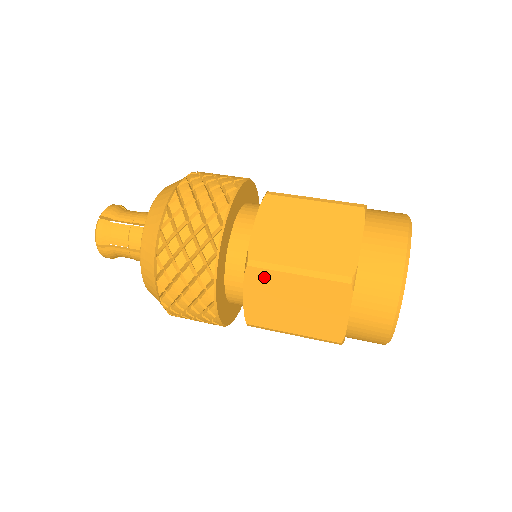
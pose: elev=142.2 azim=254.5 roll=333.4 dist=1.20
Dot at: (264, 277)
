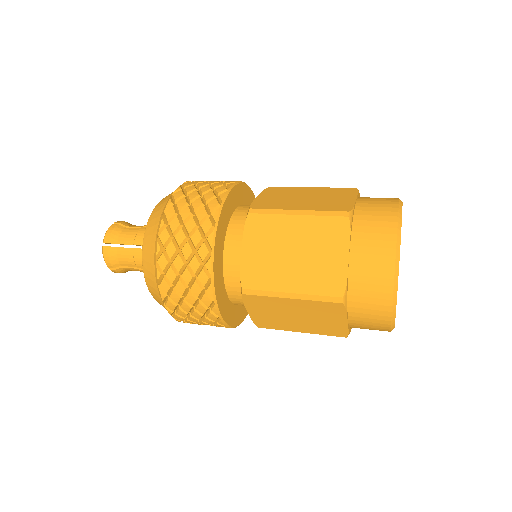
Dot at: (264, 224)
